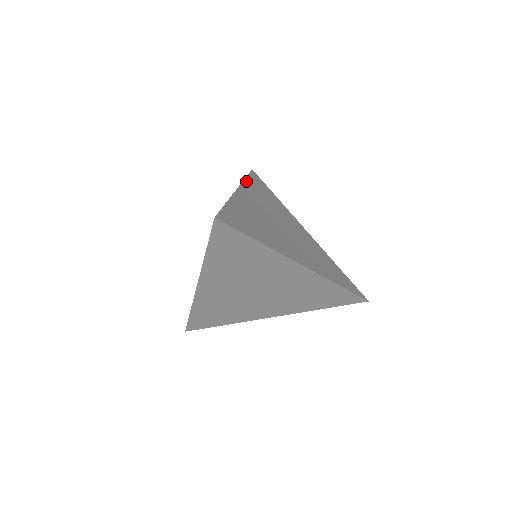
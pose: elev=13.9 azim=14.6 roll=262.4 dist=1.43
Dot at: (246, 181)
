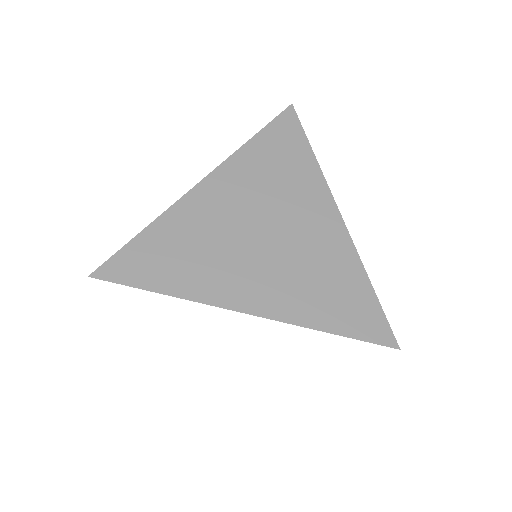
Dot at: (244, 148)
